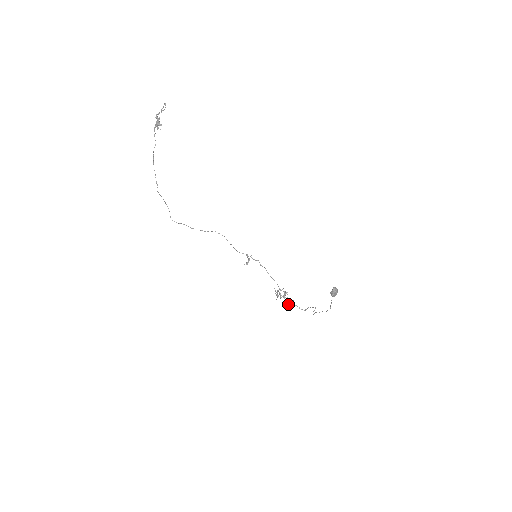
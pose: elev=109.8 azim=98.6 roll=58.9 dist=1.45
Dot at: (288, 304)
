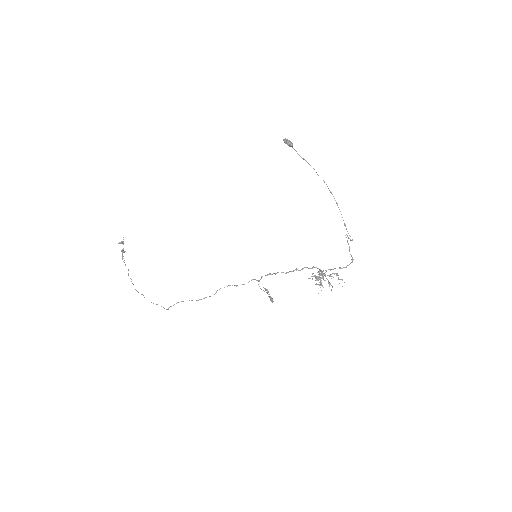
Dot at: (338, 279)
